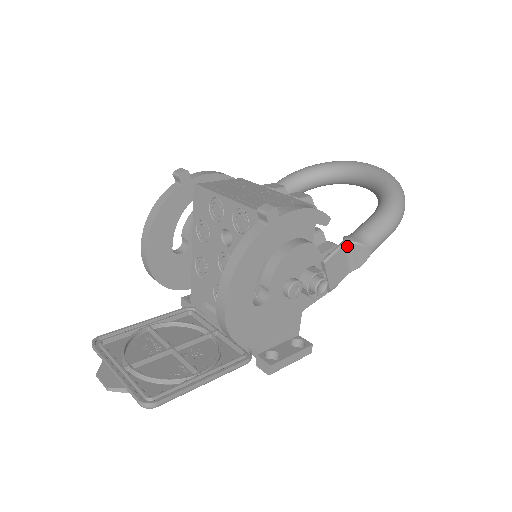
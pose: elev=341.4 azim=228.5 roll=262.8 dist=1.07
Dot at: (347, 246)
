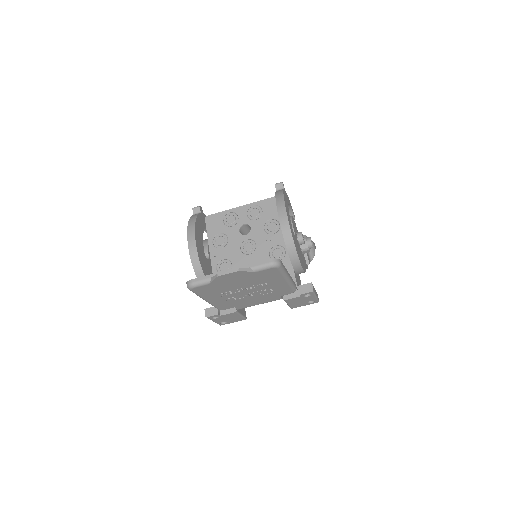
Dot at: occluded
